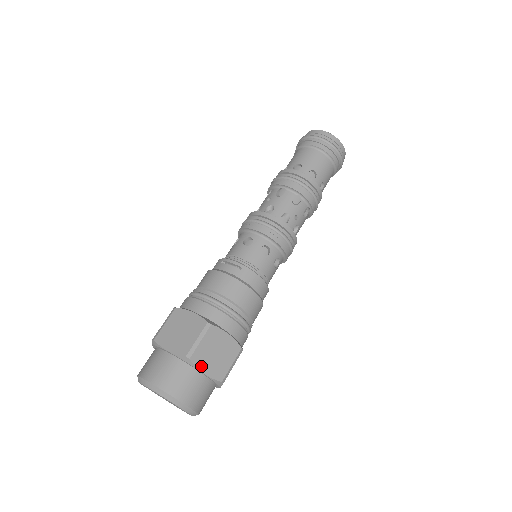
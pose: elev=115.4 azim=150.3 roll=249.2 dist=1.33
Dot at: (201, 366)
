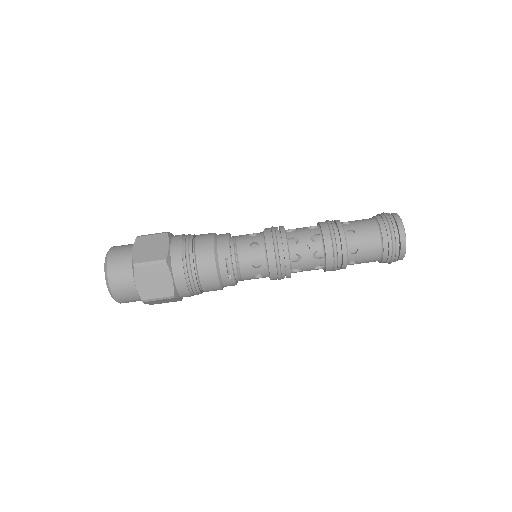
Dot at: (147, 303)
